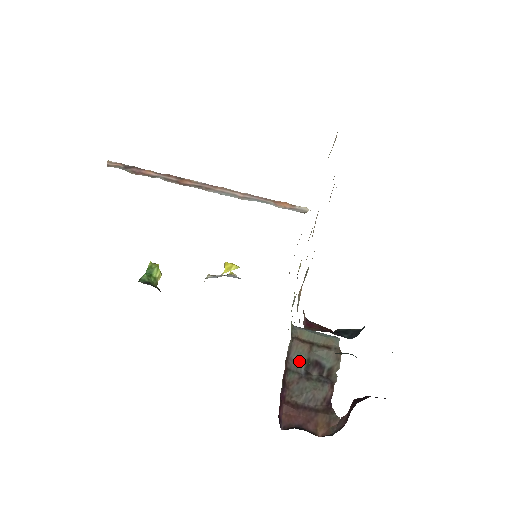
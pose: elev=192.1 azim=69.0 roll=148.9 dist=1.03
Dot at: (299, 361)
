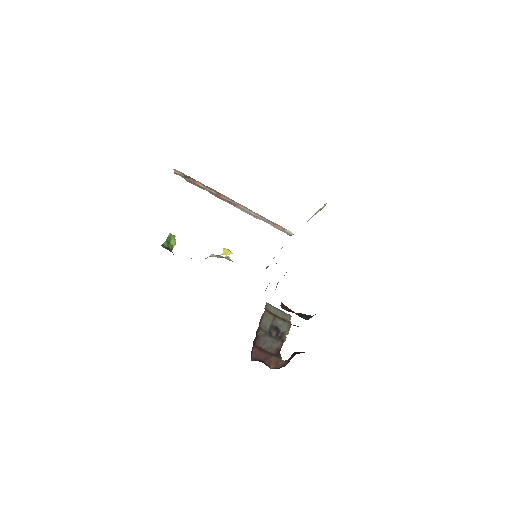
Dot at: (266, 324)
